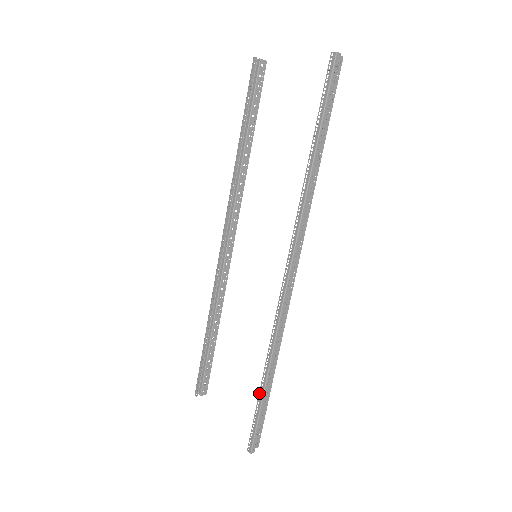
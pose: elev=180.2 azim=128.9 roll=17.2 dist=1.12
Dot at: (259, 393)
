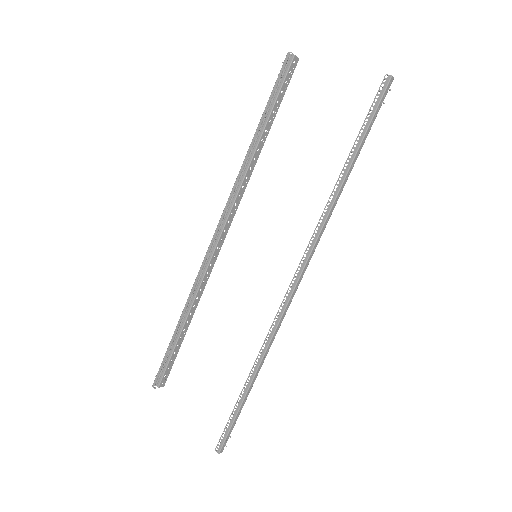
Dot at: occluded
